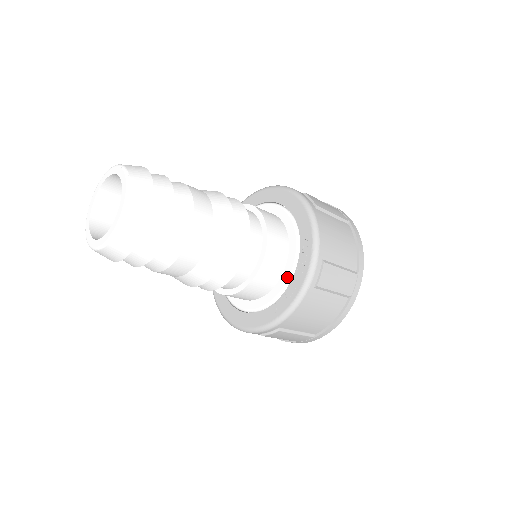
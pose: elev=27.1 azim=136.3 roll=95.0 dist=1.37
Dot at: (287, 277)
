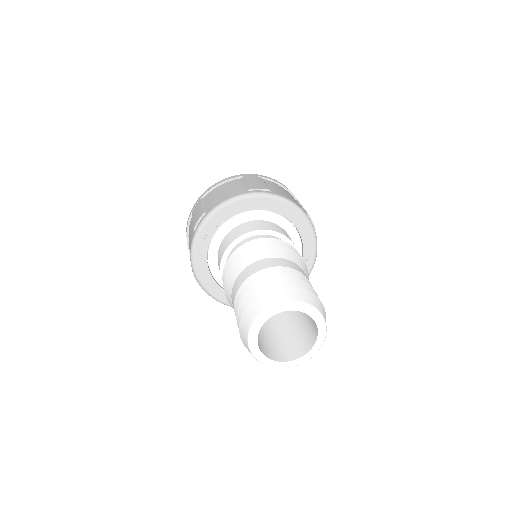
Dot at: occluded
